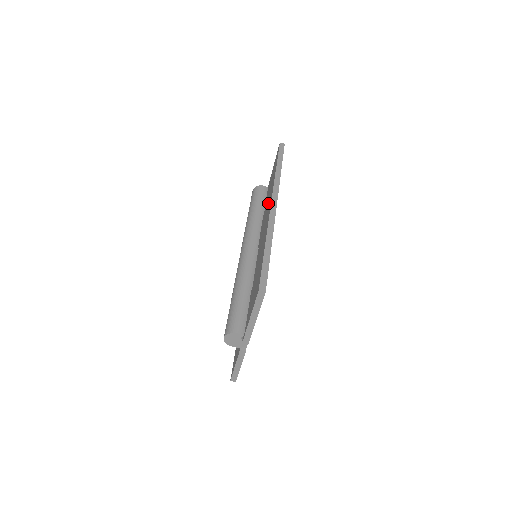
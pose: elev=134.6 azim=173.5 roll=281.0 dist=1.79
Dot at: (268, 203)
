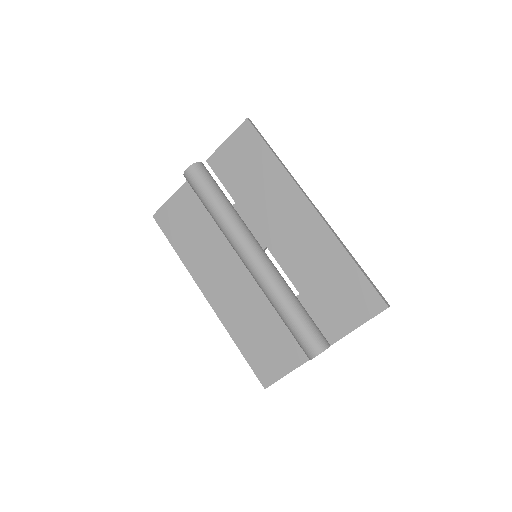
Dot at: (275, 199)
